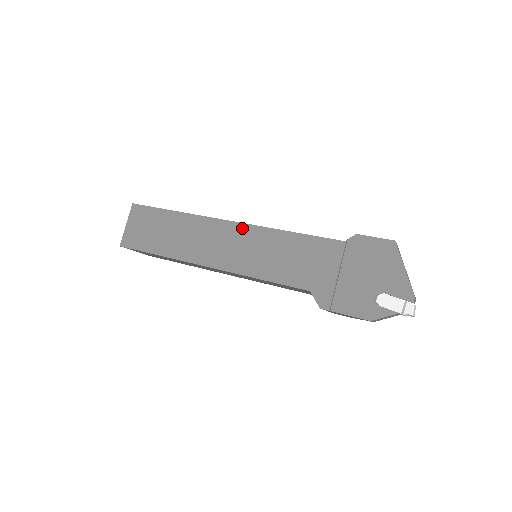
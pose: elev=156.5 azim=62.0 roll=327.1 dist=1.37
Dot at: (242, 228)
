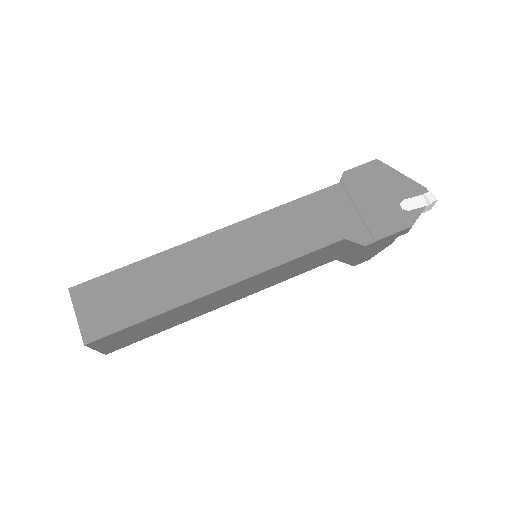
Dot at: (233, 230)
